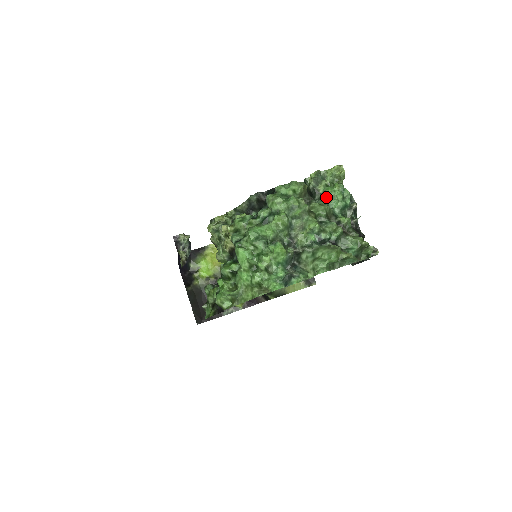
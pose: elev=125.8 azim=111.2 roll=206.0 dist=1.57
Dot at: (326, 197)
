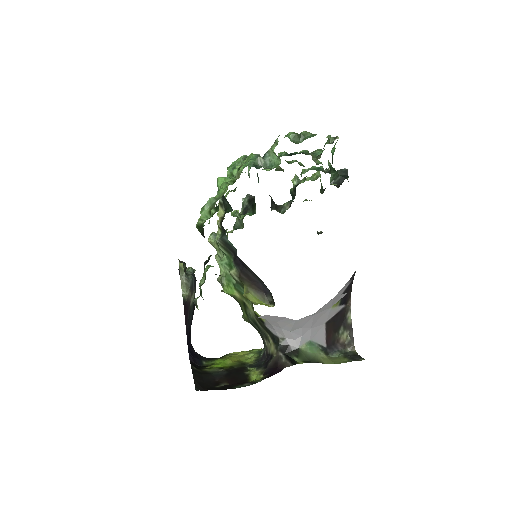
Dot at: (302, 173)
